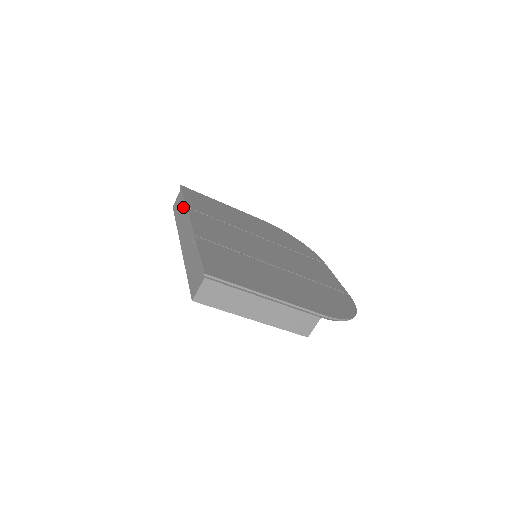
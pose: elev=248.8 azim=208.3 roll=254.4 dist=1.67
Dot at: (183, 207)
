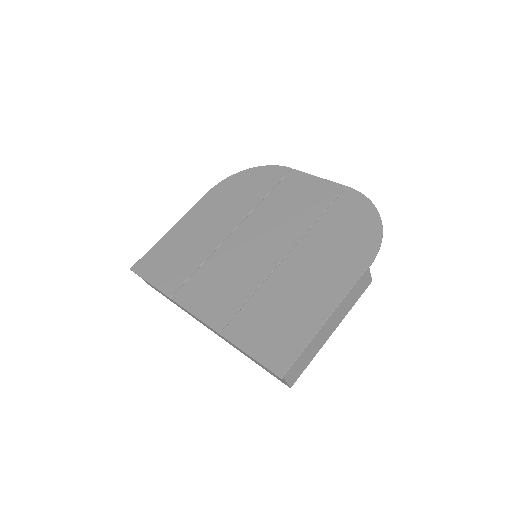
Dot at: occluded
